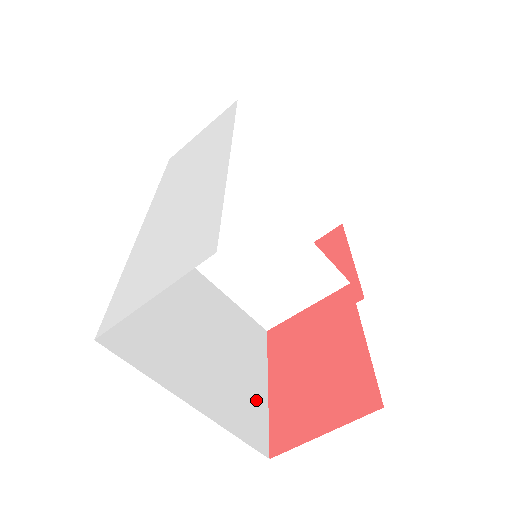
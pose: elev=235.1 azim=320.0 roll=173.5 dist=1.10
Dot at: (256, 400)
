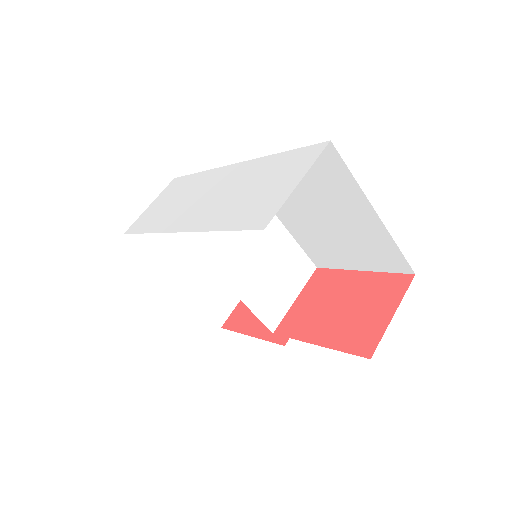
Dot at: occluded
